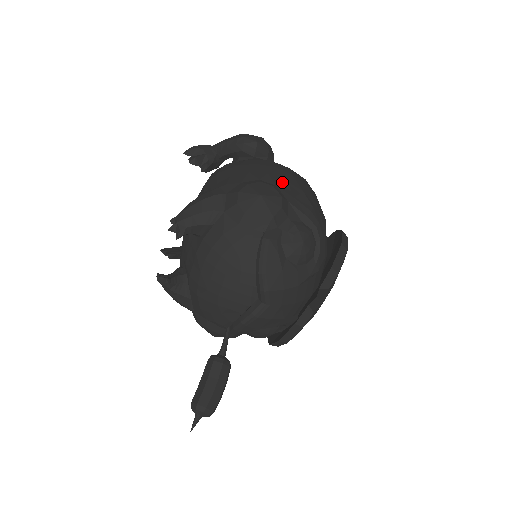
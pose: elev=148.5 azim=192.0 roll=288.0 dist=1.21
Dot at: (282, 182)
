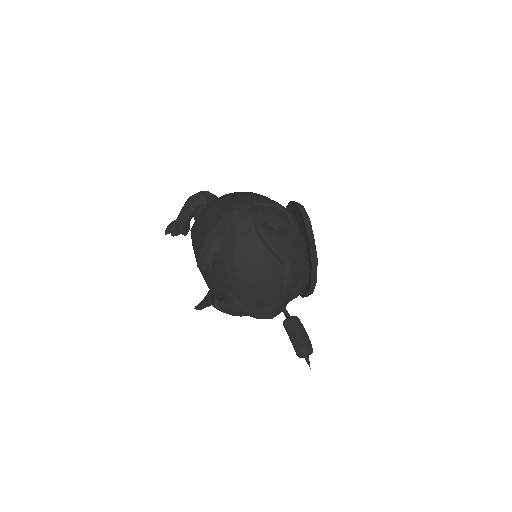
Dot at: (238, 198)
